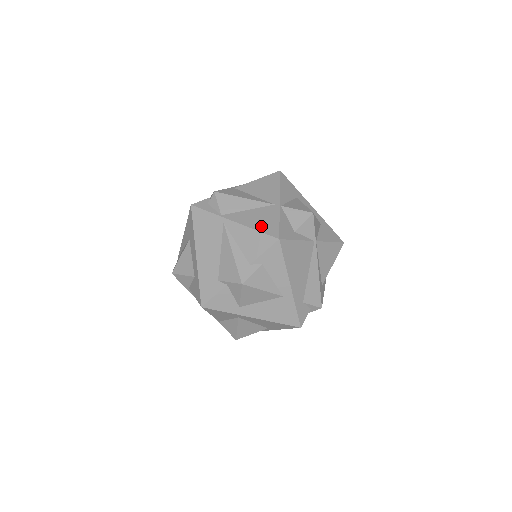
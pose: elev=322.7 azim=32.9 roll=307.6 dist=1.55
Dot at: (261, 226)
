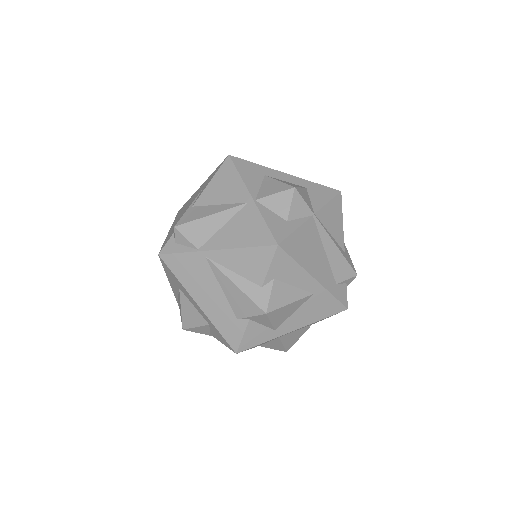
Dot at: (249, 239)
